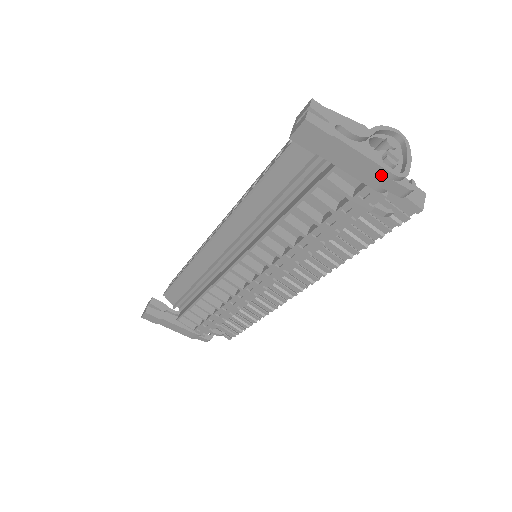
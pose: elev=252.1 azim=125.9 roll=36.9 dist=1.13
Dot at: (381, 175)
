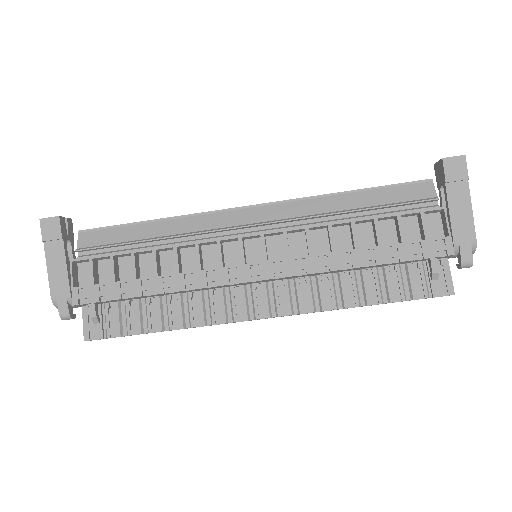
Dot at: (468, 233)
